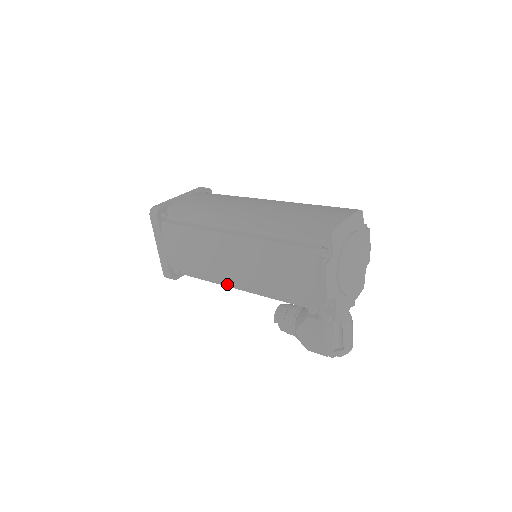
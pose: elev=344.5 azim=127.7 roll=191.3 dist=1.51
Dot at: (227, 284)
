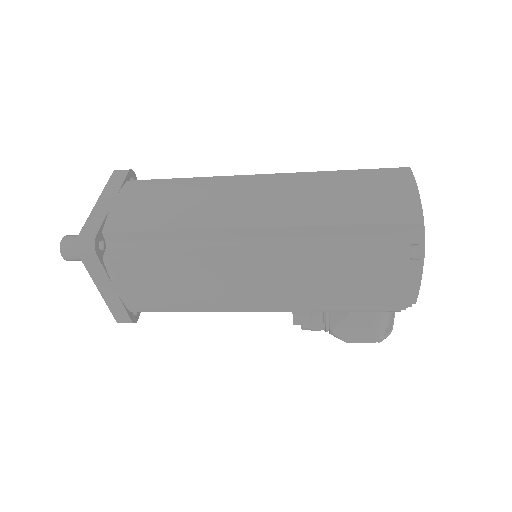
Dot at: occluded
